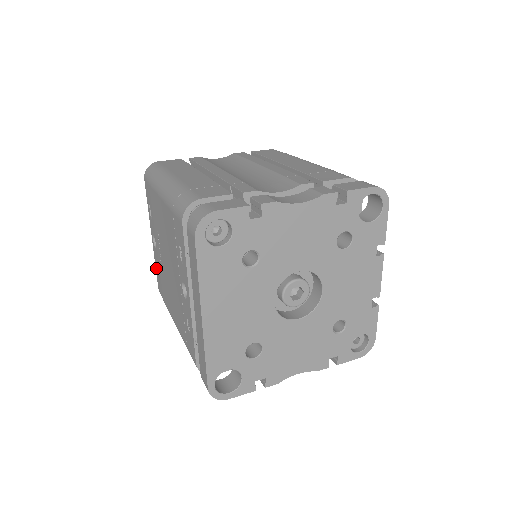
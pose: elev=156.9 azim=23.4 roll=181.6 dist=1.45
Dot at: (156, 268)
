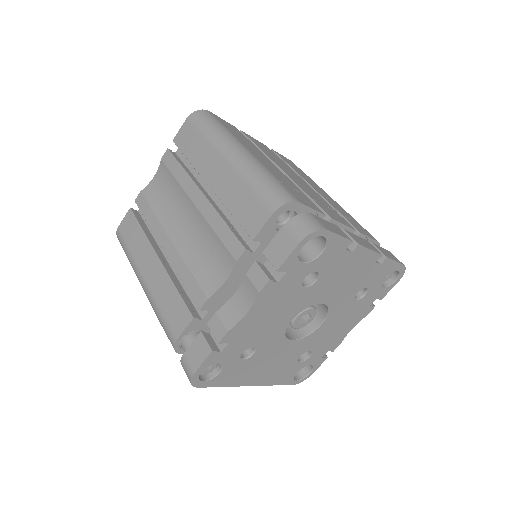
Dot at: occluded
